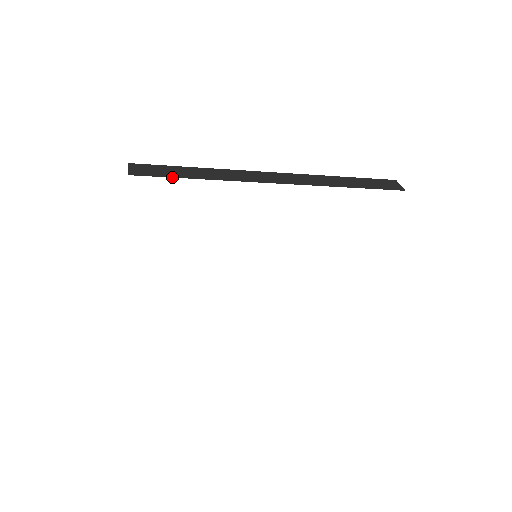
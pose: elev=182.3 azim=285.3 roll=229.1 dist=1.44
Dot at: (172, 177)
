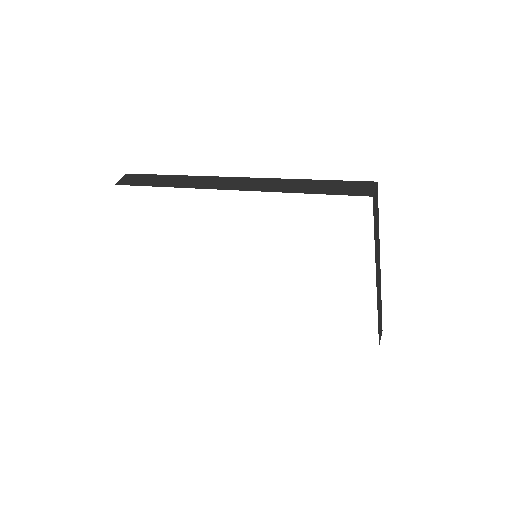
Dot at: occluded
